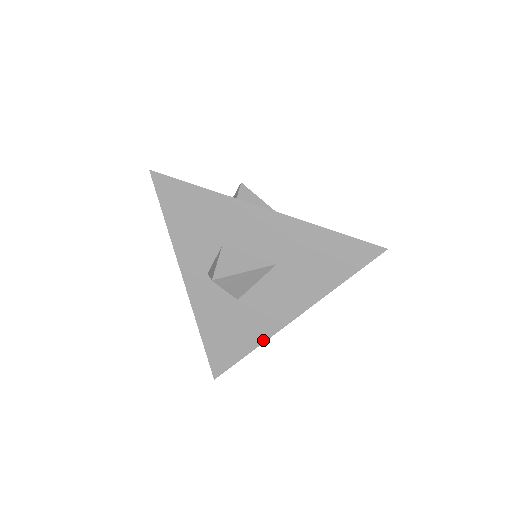
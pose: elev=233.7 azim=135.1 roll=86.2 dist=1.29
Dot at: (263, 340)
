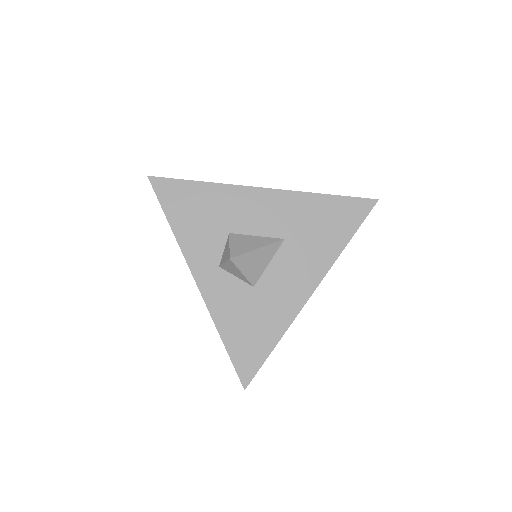
Dot at: (288, 325)
